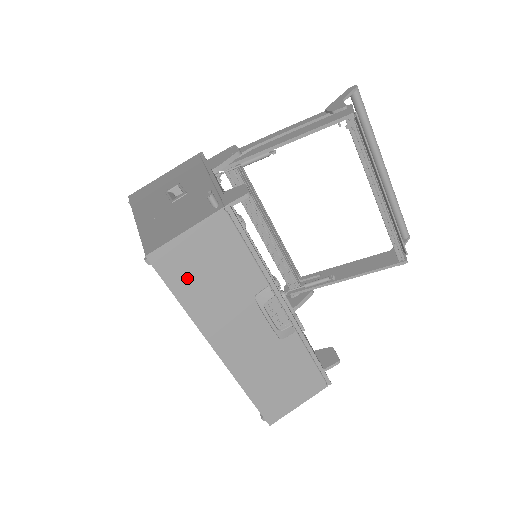
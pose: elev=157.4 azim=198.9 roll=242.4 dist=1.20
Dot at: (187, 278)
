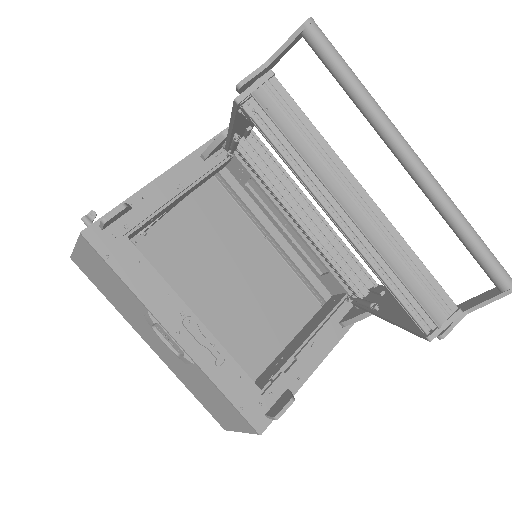
Dot at: (98, 282)
